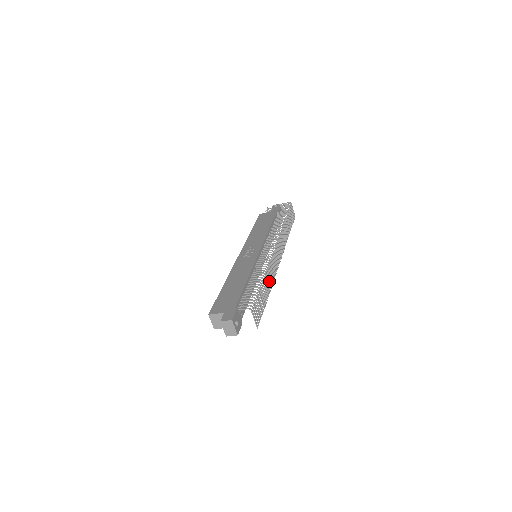
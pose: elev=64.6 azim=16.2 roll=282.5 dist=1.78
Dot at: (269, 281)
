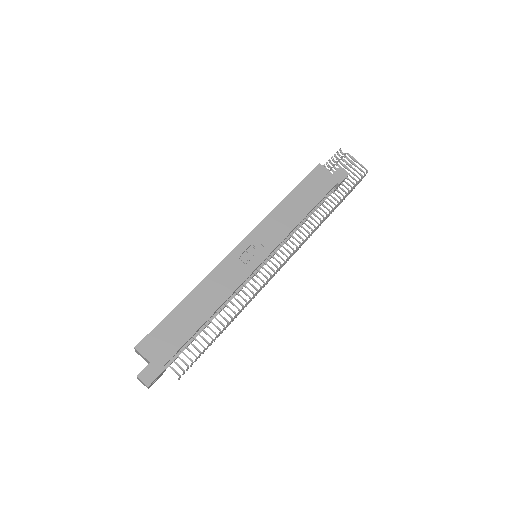
Dot at: occluded
